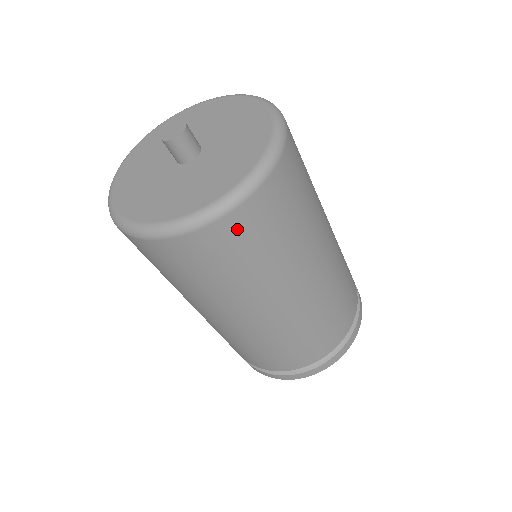
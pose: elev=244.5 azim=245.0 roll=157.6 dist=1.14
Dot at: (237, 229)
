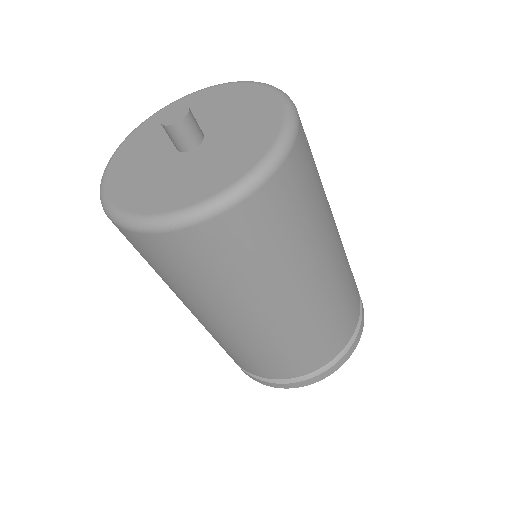
Dot at: (226, 233)
